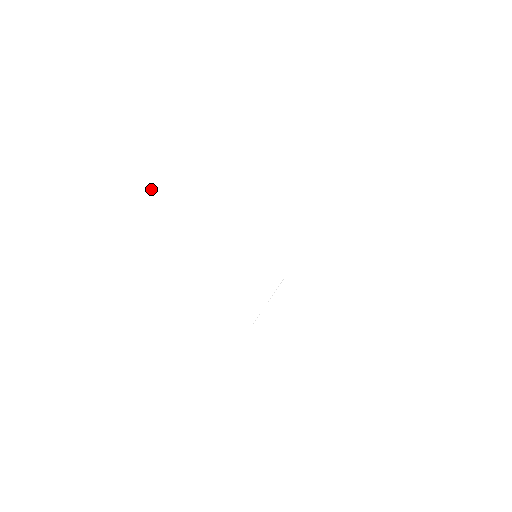
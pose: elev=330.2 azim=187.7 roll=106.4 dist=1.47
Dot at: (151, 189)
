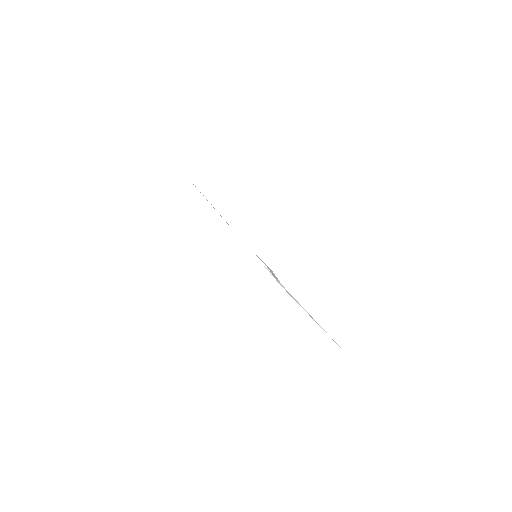
Dot at: occluded
